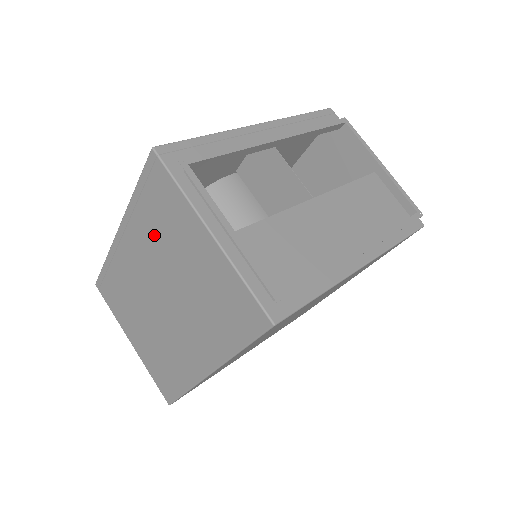
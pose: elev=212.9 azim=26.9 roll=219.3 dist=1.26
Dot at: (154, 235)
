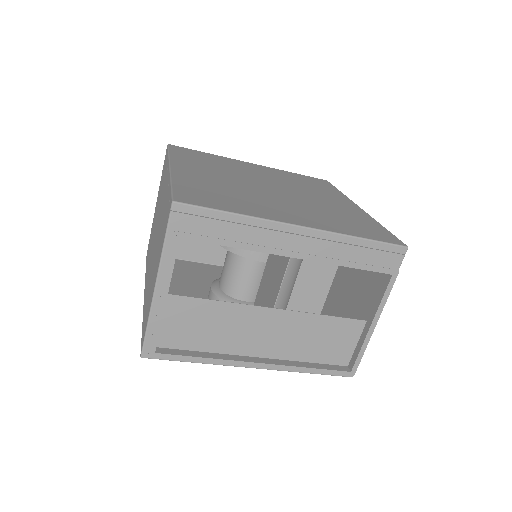
Dot at: occluded
